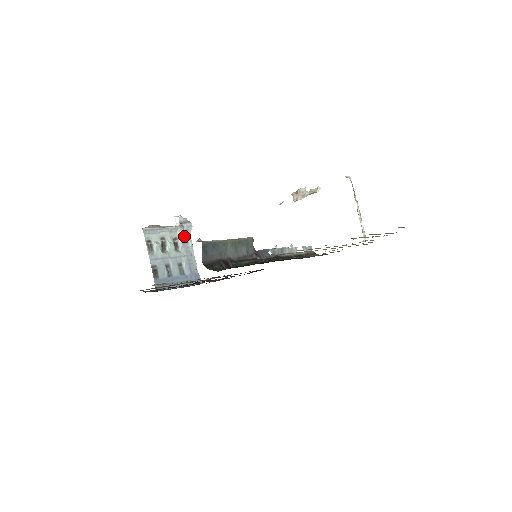
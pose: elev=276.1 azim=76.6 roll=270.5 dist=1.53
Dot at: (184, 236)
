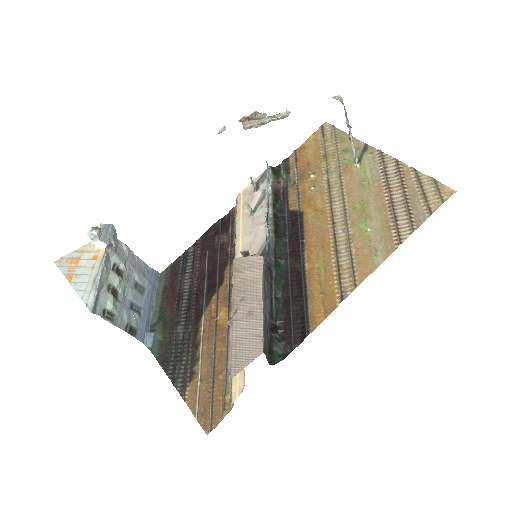
Dot at: (116, 250)
